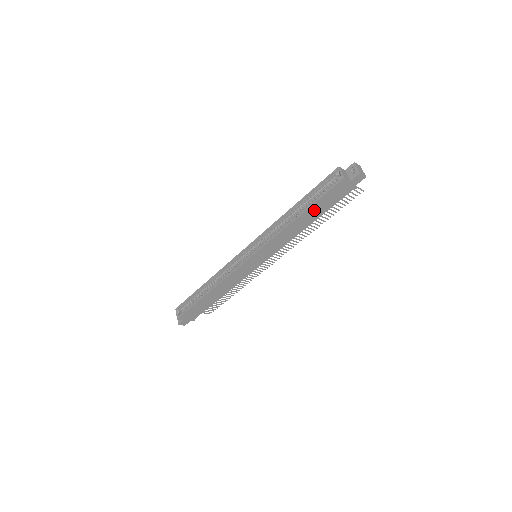
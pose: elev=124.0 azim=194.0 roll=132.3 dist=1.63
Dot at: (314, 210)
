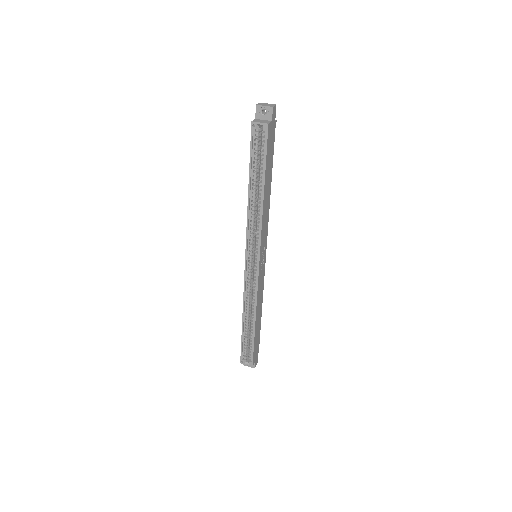
Dot at: (267, 173)
